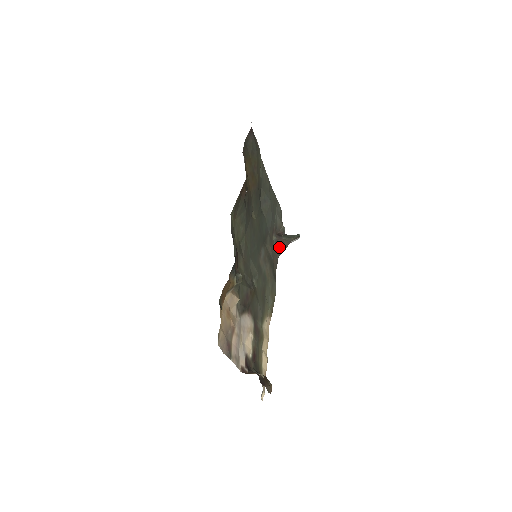
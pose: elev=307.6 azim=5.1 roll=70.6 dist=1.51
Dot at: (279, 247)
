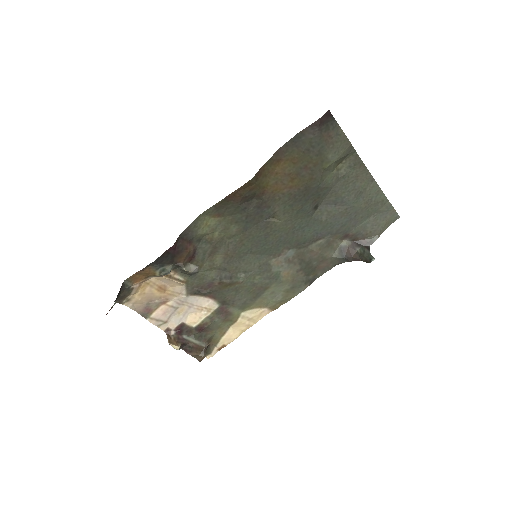
Dot at: (342, 256)
